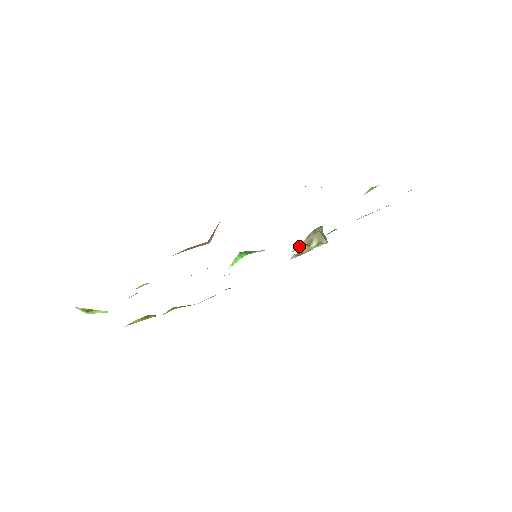
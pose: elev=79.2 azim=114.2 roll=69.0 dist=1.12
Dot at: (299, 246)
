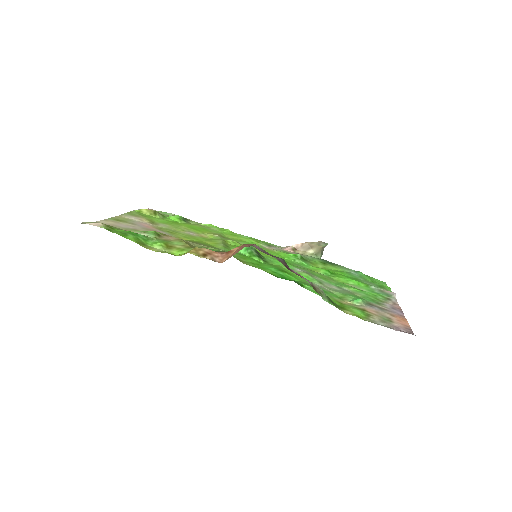
Dot at: (296, 255)
